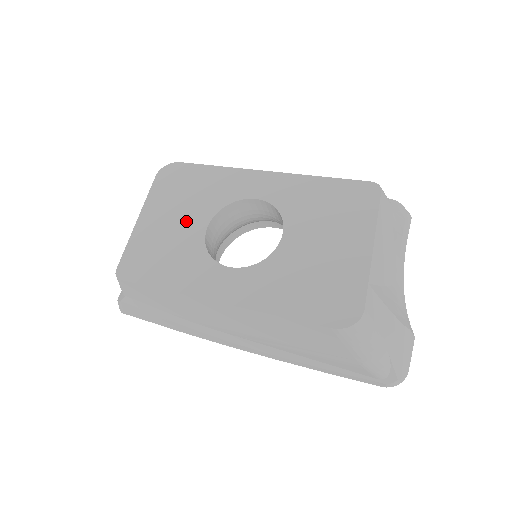
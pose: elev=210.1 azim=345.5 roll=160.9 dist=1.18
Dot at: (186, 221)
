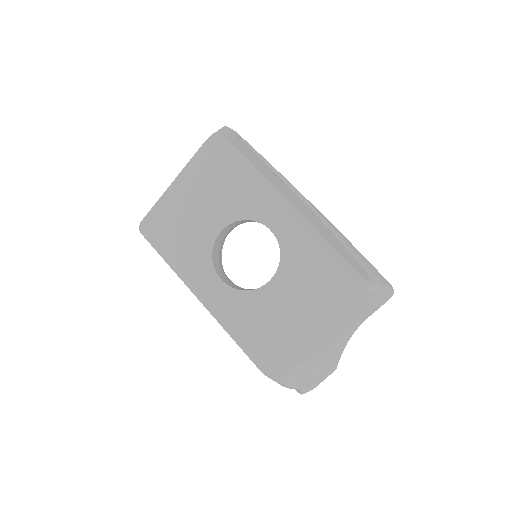
Dot at: (208, 213)
